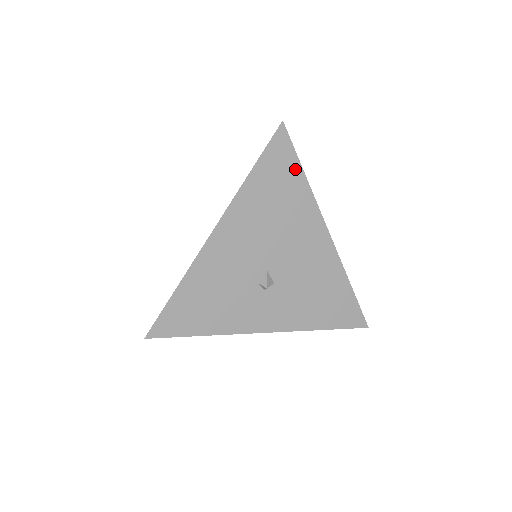
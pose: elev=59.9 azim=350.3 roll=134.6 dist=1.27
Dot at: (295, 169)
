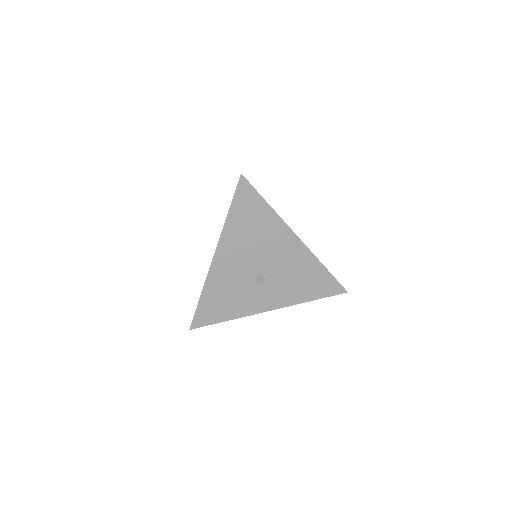
Dot at: (260, 202)
